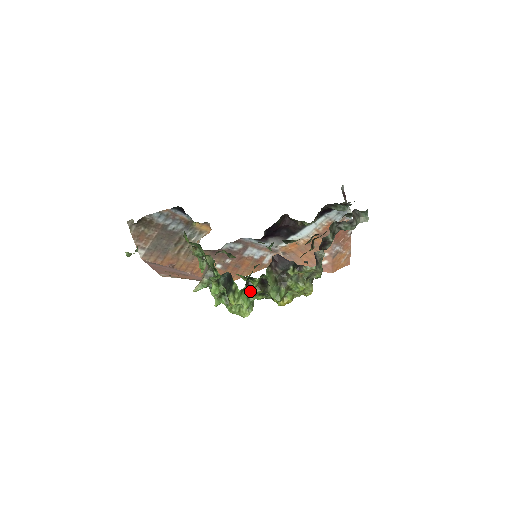
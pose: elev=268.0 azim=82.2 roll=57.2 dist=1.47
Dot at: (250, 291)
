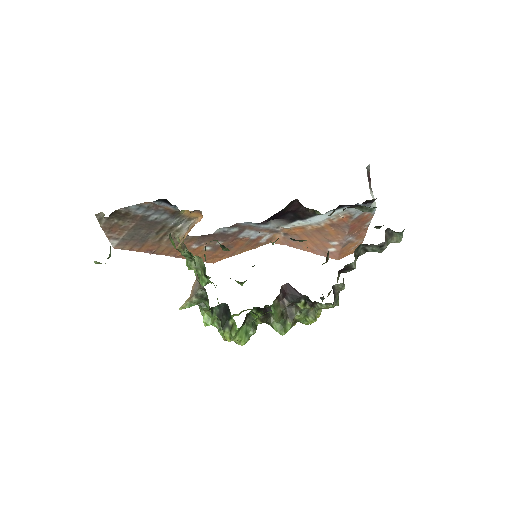
Dot at: (250, 325)
